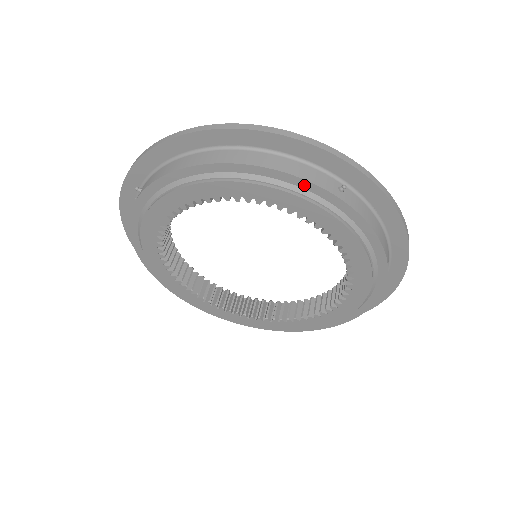
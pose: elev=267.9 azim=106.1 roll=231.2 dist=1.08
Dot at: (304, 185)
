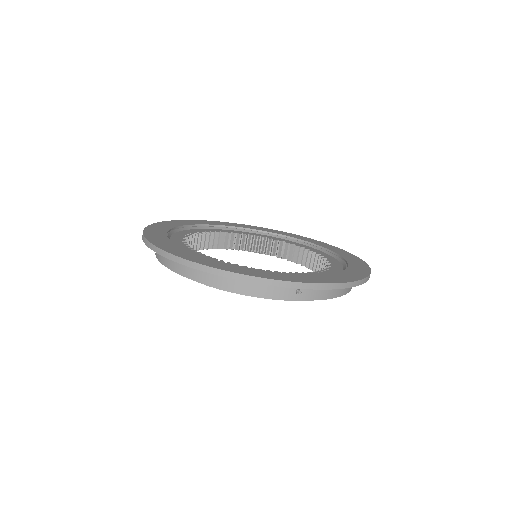
Dot at: (269, 296)
